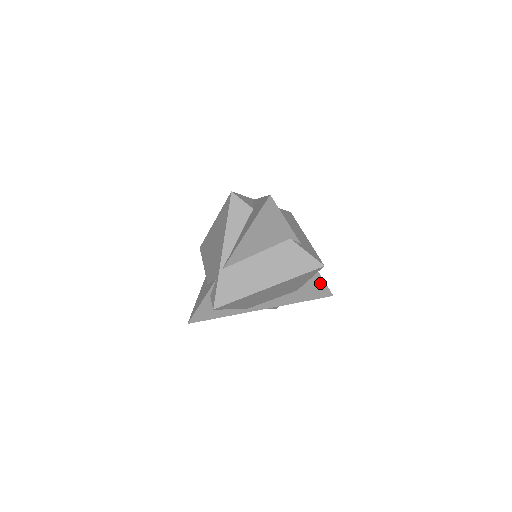
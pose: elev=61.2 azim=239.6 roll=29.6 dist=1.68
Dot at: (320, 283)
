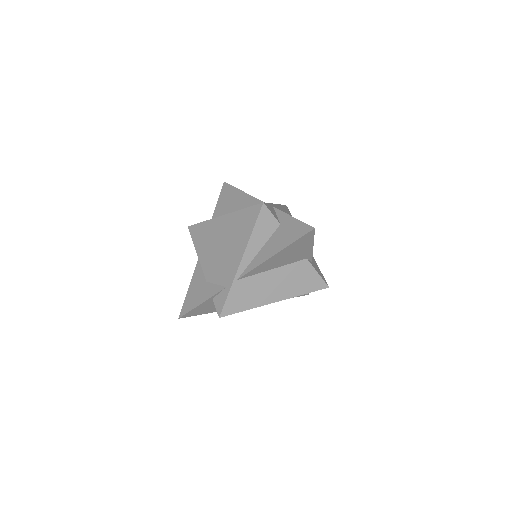
Dot at: occluded
